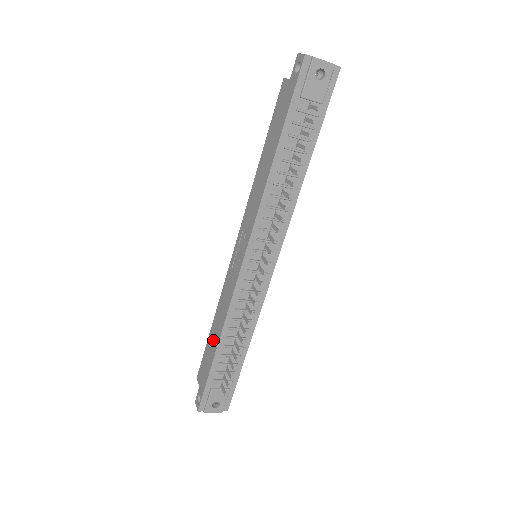
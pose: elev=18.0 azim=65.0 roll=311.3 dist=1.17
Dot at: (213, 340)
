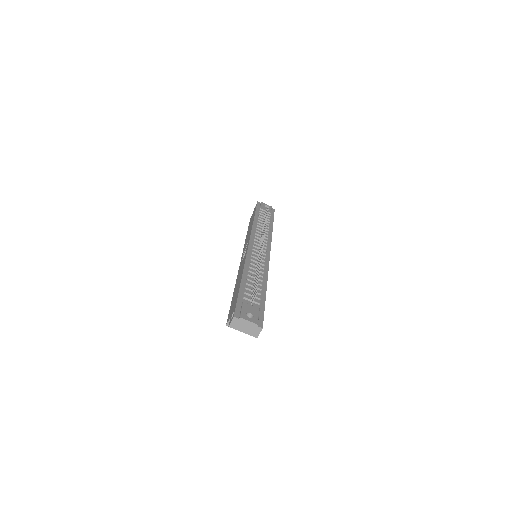
Dot at: (237, 287)
